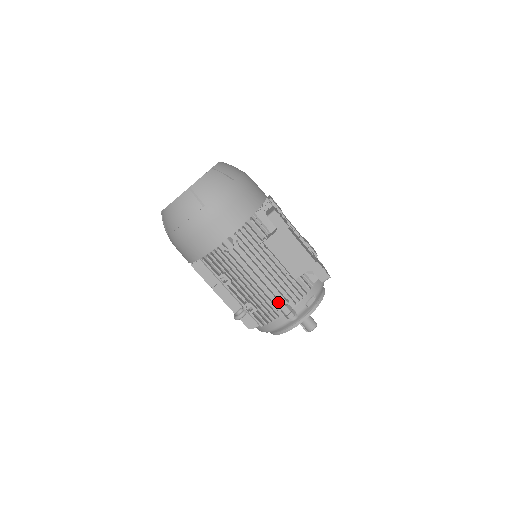
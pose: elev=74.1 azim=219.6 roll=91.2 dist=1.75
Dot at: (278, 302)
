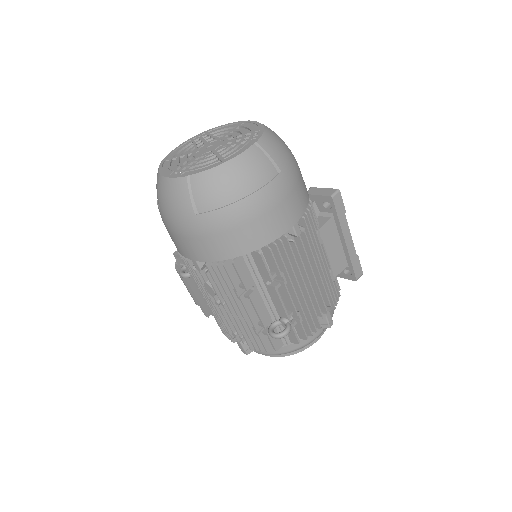
Dot at: (325, 307)
